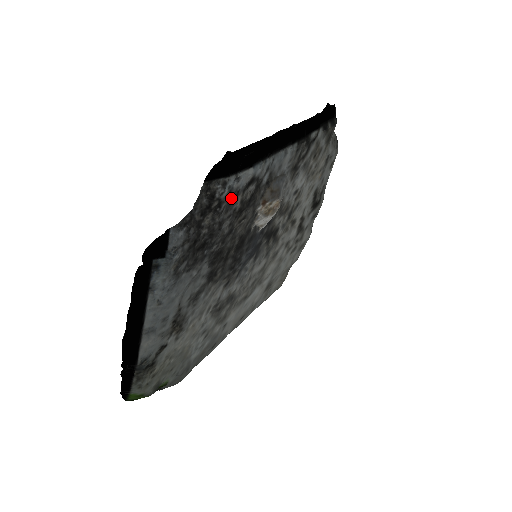
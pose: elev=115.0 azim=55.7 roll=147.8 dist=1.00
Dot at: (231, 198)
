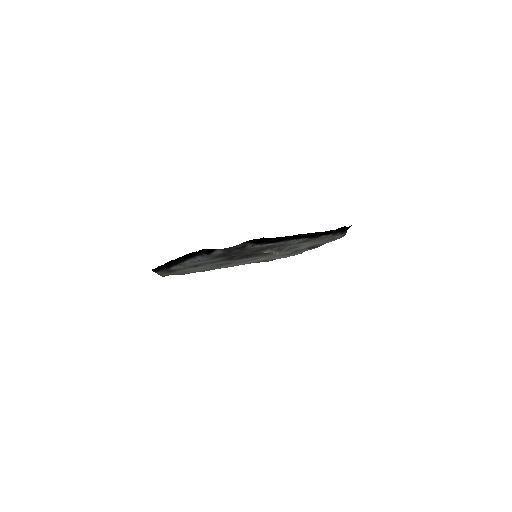
Dot at: (253, 248)
